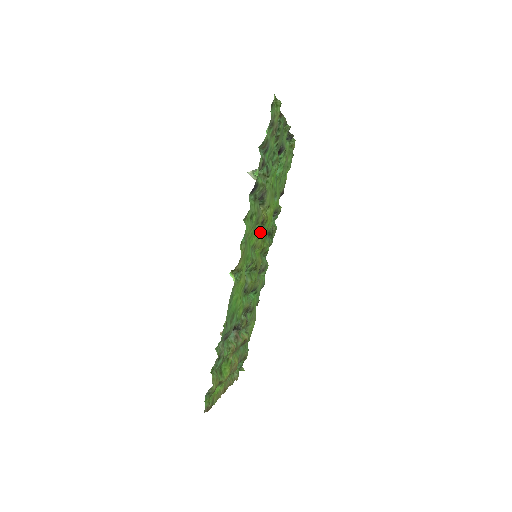
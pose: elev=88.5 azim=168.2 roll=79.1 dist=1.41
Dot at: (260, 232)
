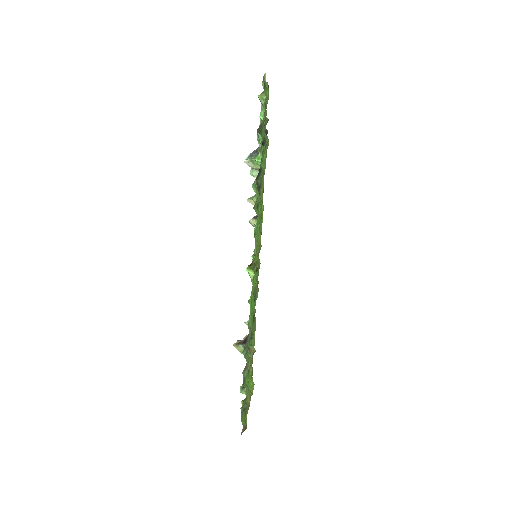
Dot at: occluded
